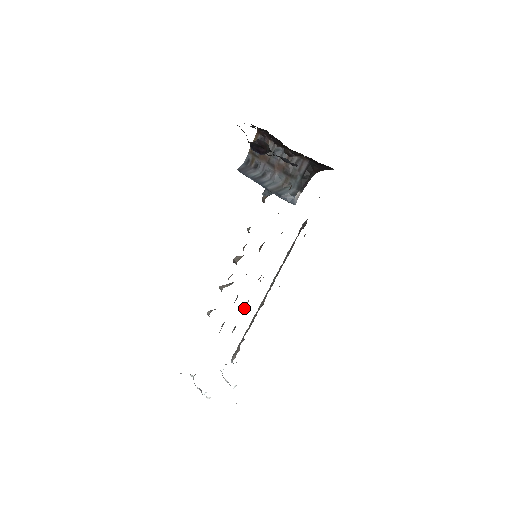
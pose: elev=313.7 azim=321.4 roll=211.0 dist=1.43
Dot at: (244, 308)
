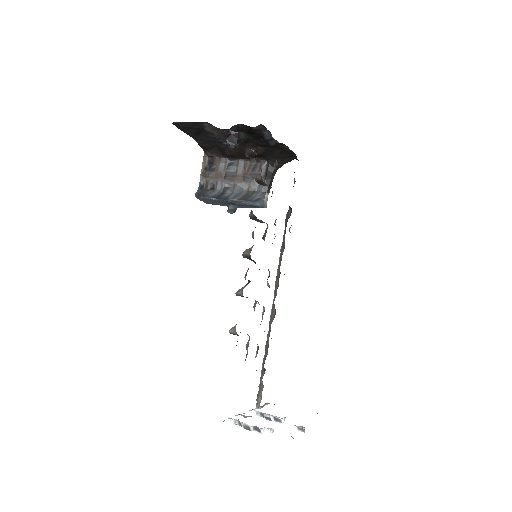
Dot at: (262, 319)
